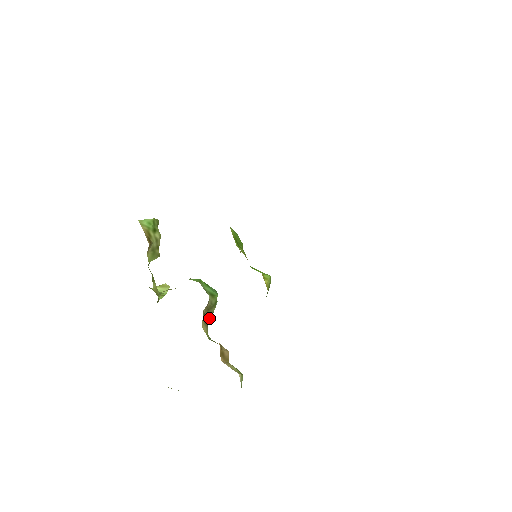
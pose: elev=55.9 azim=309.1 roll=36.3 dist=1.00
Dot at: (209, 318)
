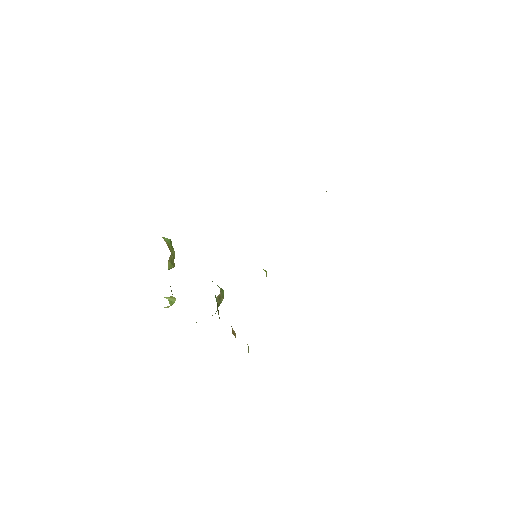
Dot at: occluded
